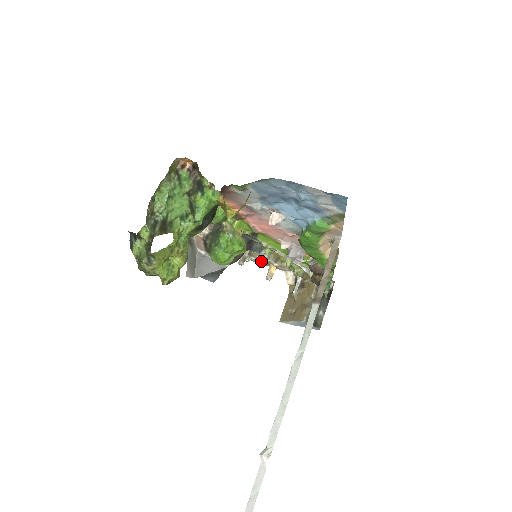
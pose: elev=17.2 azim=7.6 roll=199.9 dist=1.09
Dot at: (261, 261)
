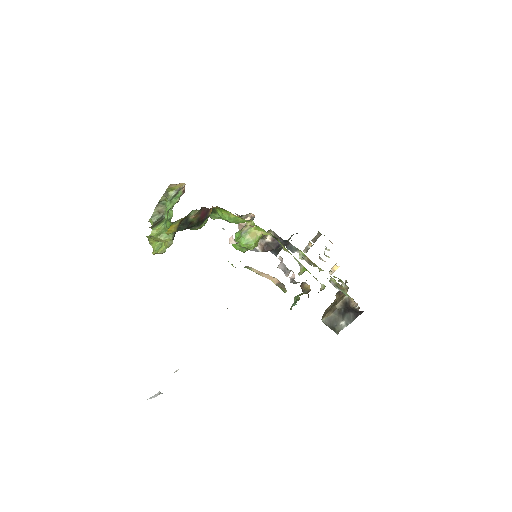
Dot at: occluded
